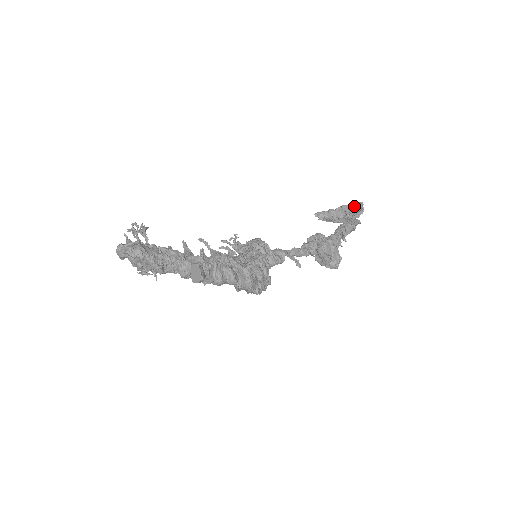
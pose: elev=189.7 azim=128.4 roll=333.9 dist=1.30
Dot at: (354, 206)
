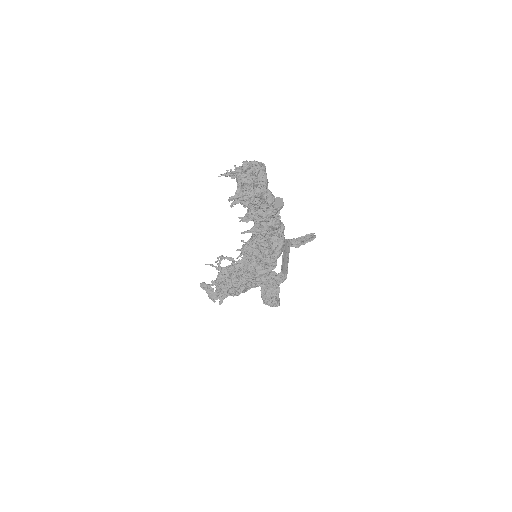
Dot at: (308, 236)
